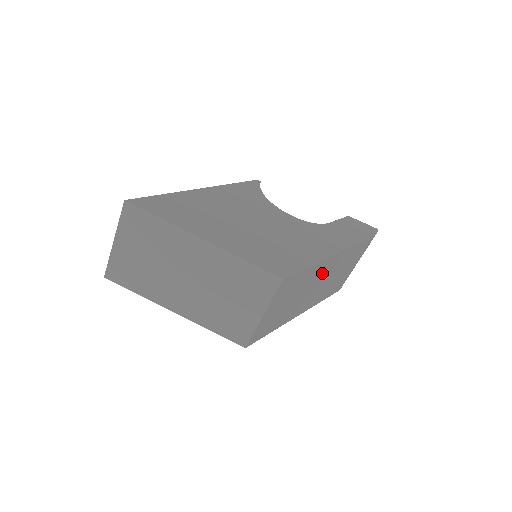
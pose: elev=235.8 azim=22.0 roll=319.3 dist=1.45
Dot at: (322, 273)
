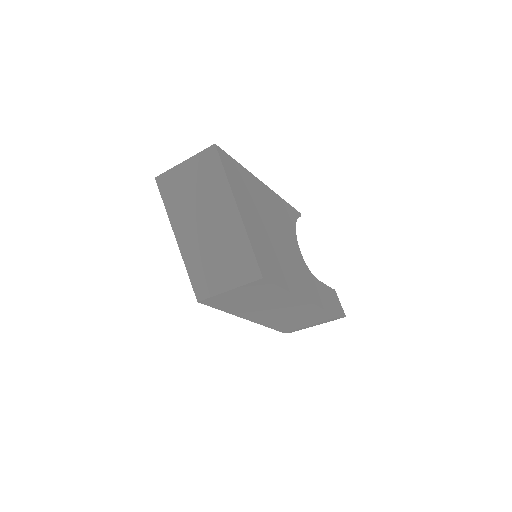
Dot at: (287, 304)
